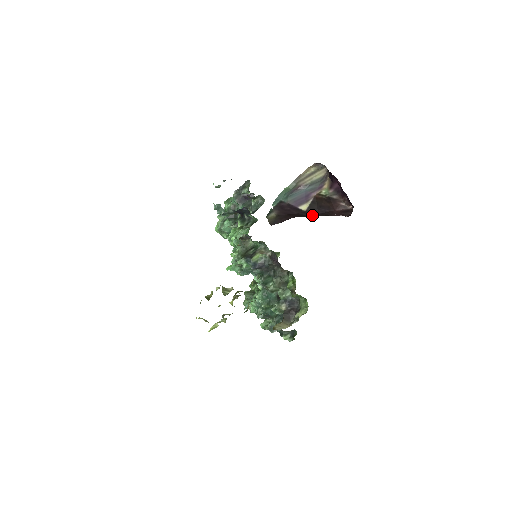
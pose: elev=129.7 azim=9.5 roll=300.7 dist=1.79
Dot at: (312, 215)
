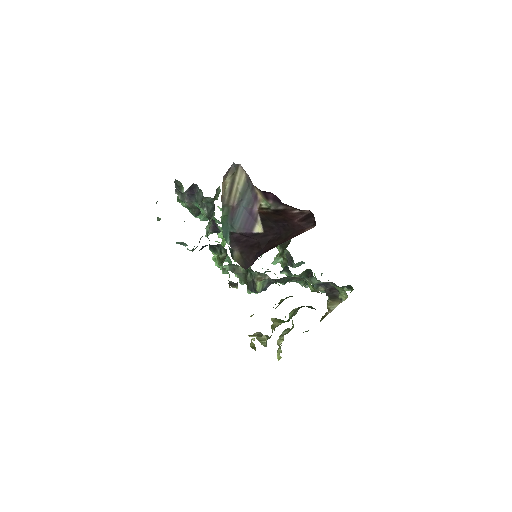
Dot at: (274, 236)
